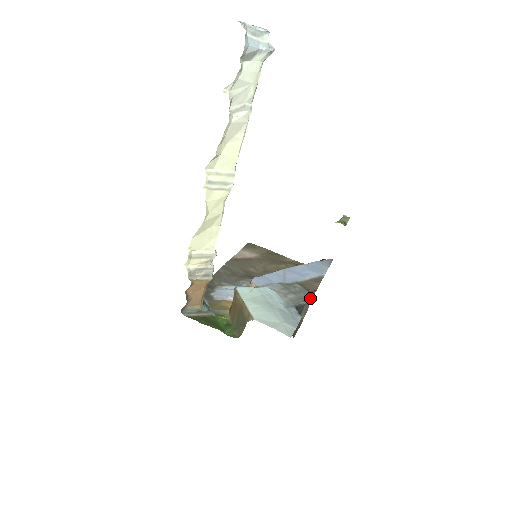
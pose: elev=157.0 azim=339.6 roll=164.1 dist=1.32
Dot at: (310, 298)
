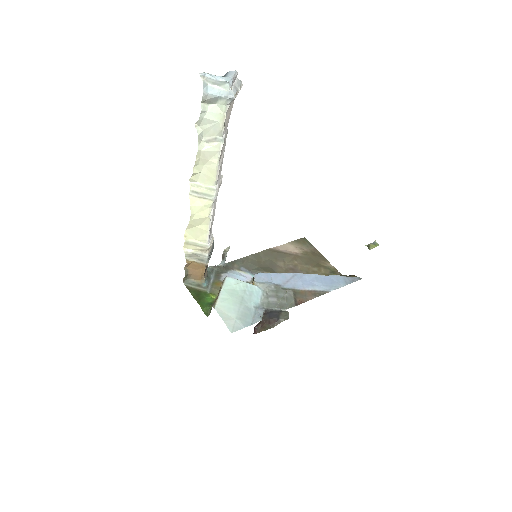
Dot at: (288, 307)
